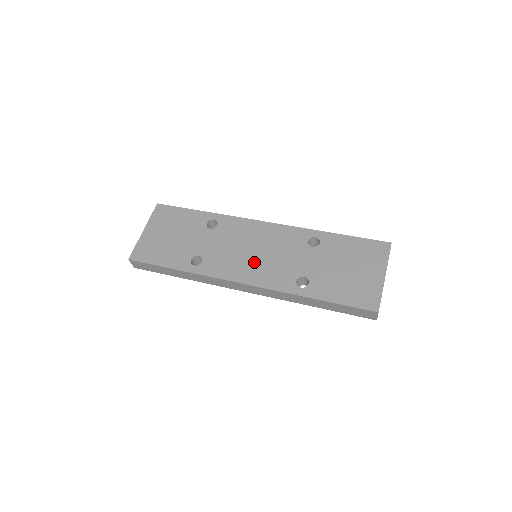
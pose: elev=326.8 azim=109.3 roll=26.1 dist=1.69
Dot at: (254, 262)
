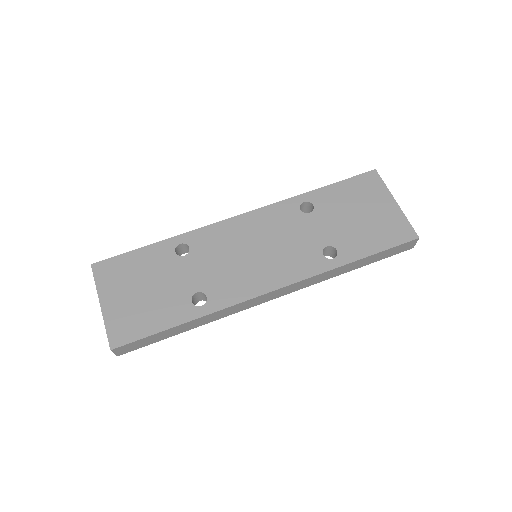
Dot at: (265, 262)
